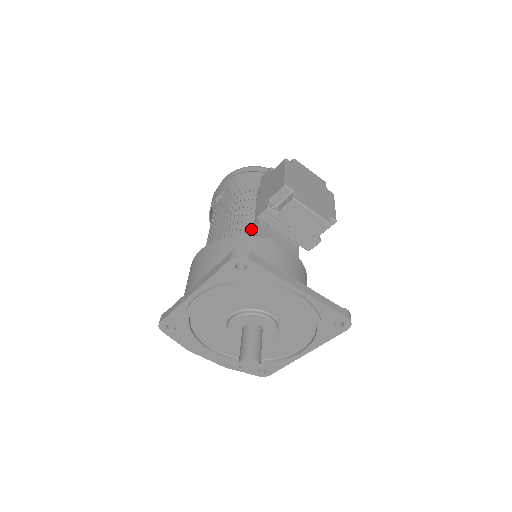
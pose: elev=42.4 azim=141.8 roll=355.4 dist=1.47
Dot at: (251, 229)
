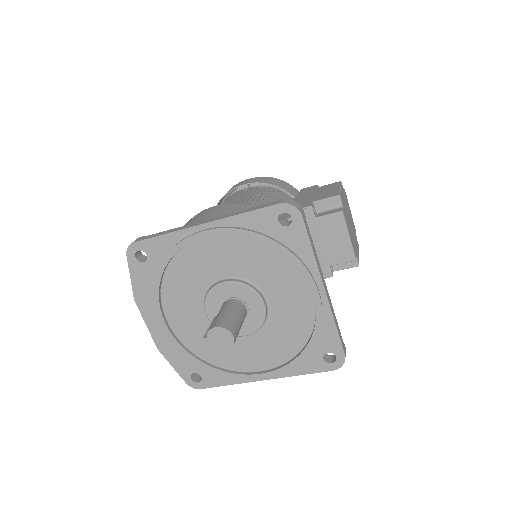
Dot at: occluded
